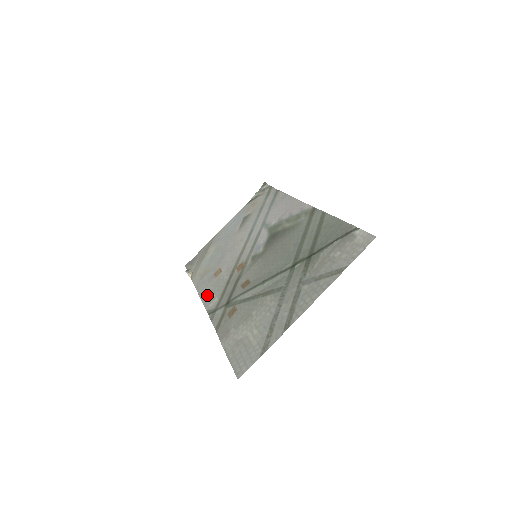
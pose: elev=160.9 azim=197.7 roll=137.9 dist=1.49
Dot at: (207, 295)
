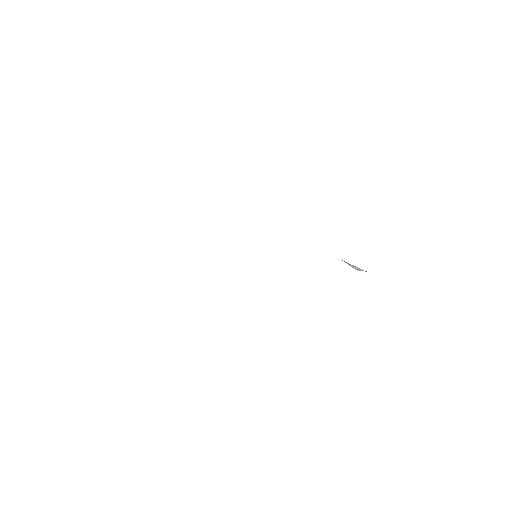
Dot at: occluded
